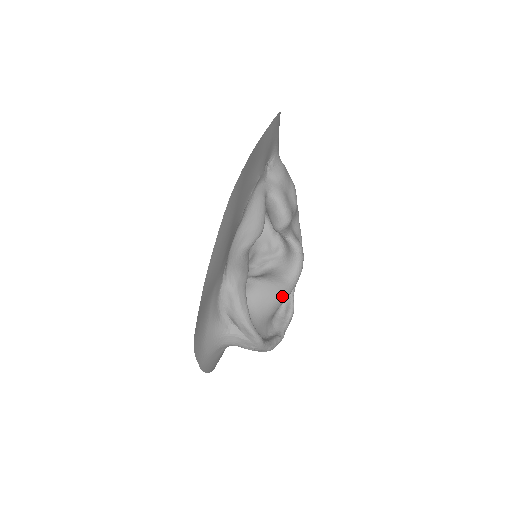
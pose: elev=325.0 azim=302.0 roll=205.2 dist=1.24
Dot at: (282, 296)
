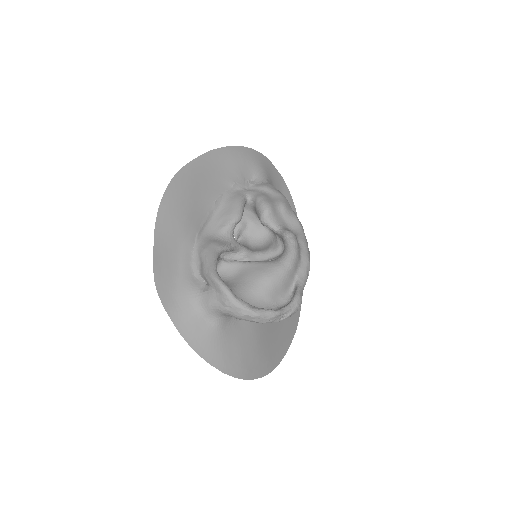
Dot at: (271, 272)
